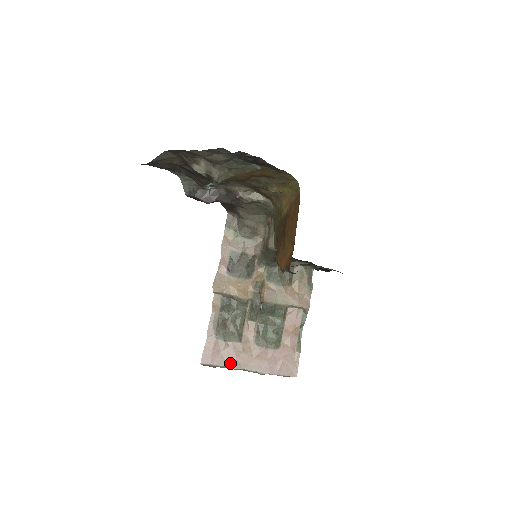
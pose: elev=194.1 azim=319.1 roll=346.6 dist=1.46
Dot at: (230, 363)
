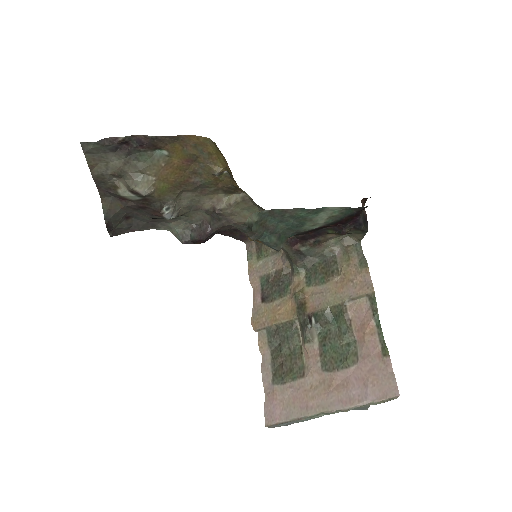
Dot at: (300, 411)
